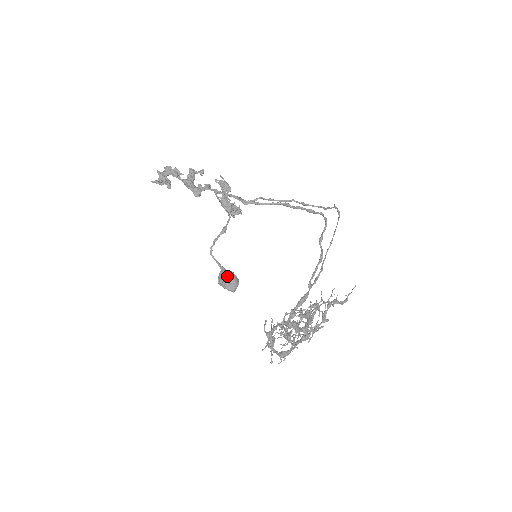
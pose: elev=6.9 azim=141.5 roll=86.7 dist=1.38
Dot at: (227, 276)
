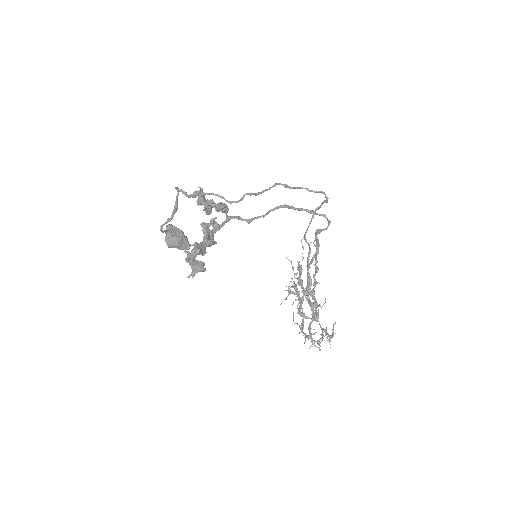
Dot at: (179, 240)
